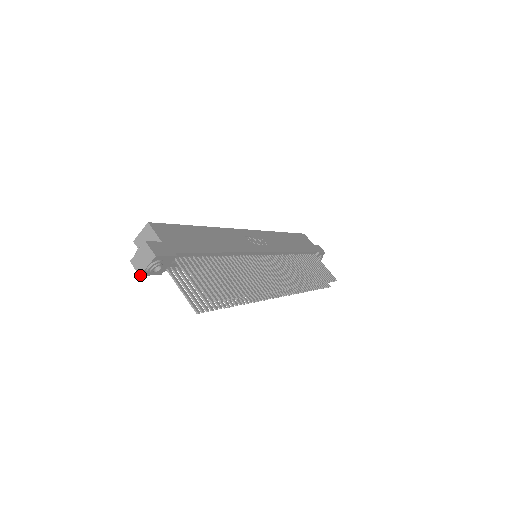
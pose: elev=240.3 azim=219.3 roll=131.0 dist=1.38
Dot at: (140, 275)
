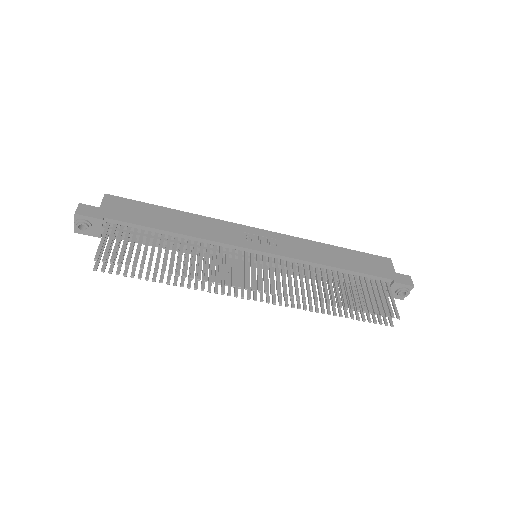
Dot at: (74, 232)
